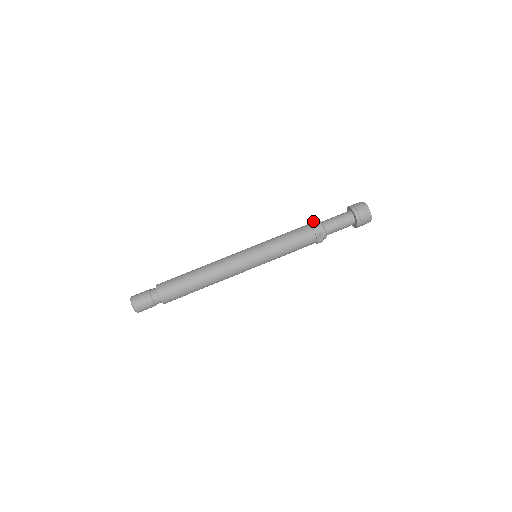
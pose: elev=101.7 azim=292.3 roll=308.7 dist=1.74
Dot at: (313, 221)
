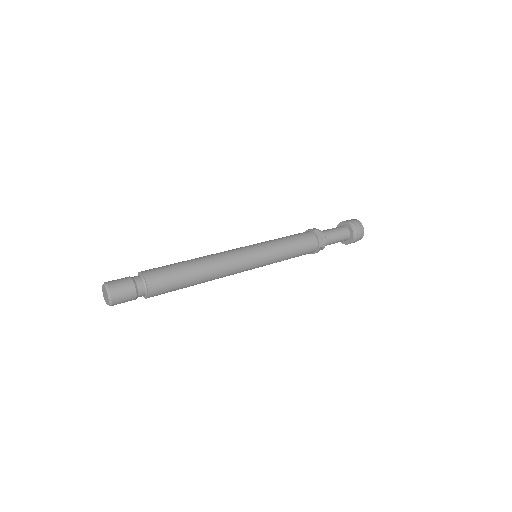
Dot at: occluded
